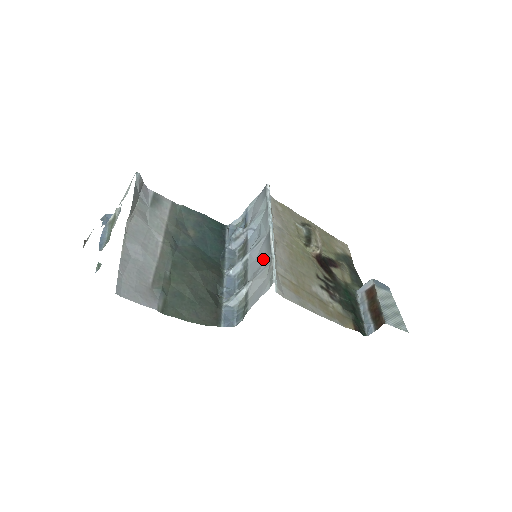
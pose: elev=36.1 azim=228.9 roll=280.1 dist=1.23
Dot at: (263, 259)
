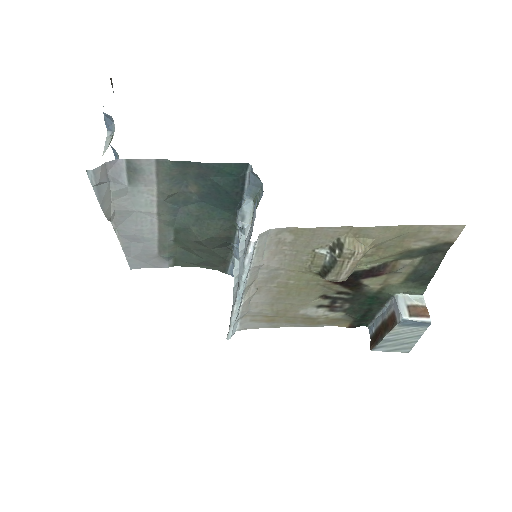
Dot at: occluded
